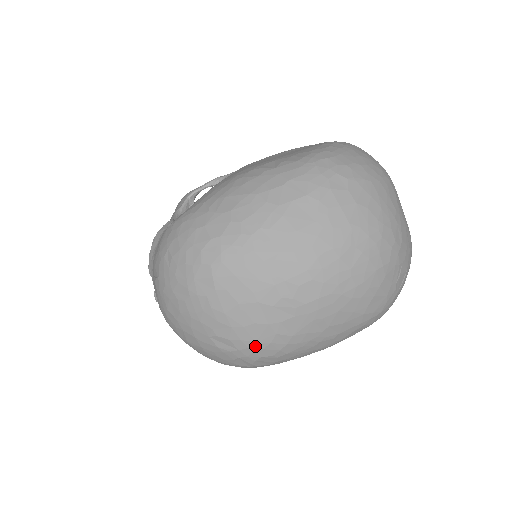
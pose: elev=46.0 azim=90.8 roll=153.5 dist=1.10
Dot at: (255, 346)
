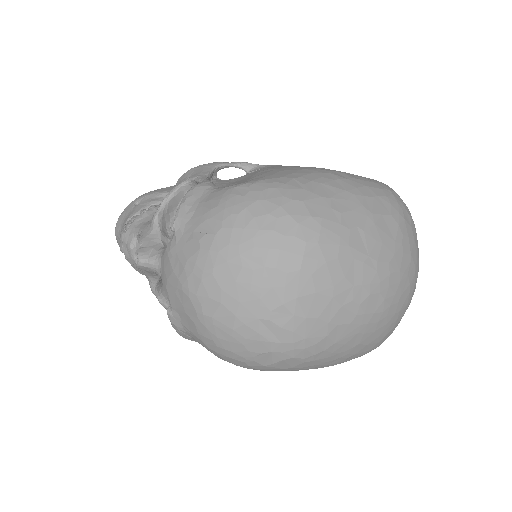
Dot at: (301, 343)
